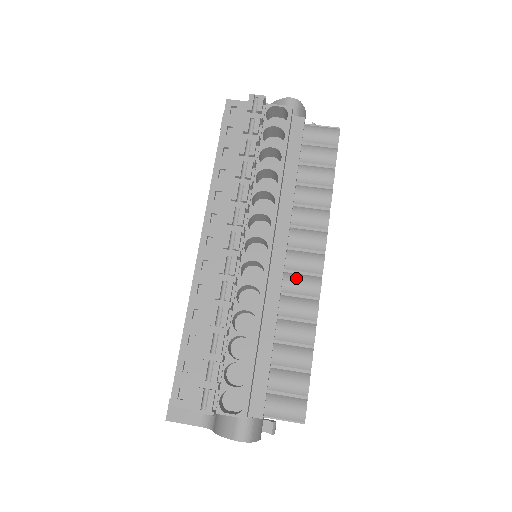
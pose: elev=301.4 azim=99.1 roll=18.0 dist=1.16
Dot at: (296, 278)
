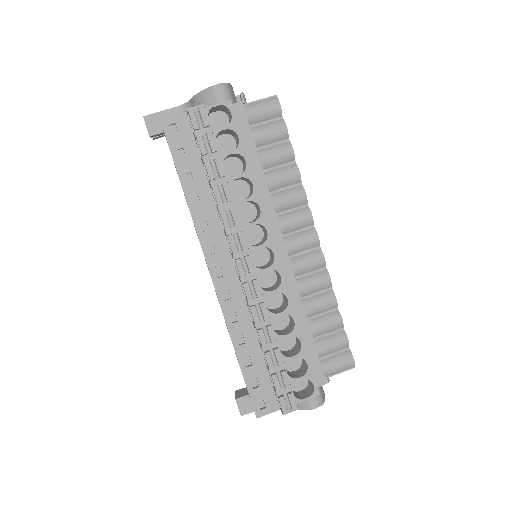
Dot at: (301, 260)
